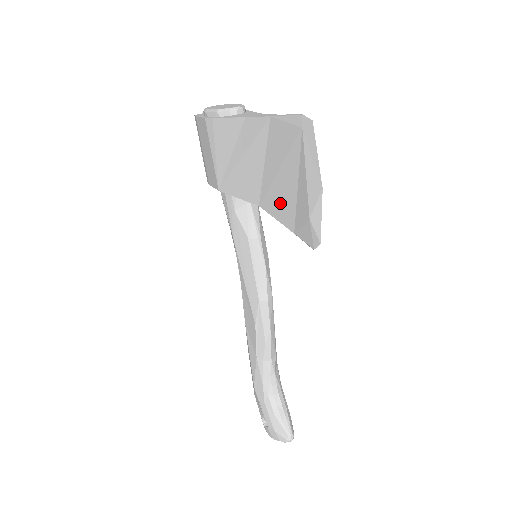
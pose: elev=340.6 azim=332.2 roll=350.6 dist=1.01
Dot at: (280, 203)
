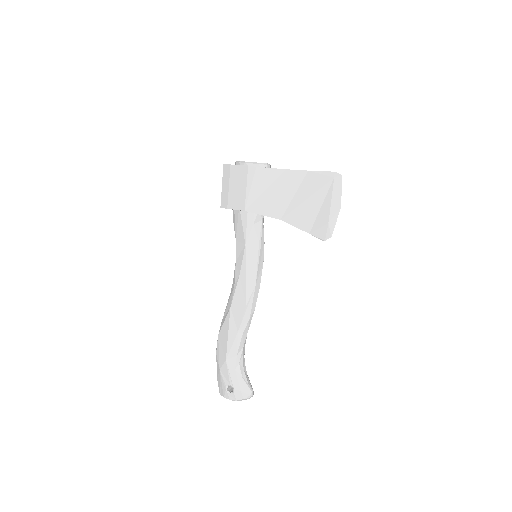
Dot at: (302, 217)
